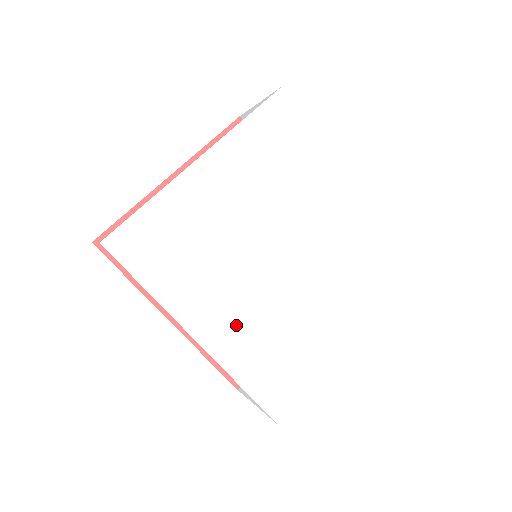
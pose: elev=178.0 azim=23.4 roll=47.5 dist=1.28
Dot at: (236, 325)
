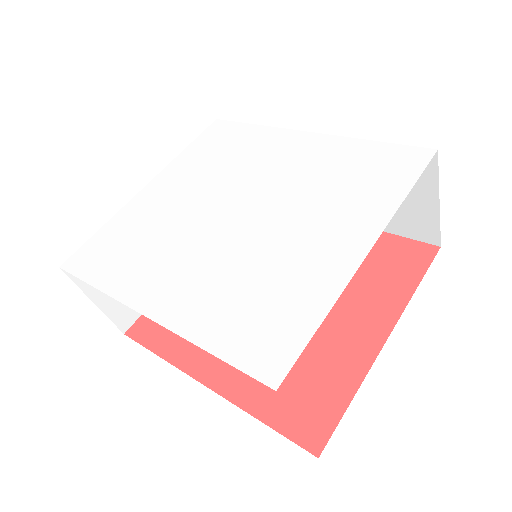
Dot at: (191, 285)
